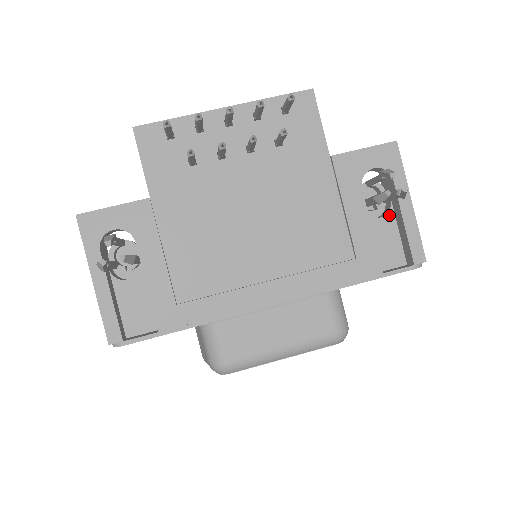
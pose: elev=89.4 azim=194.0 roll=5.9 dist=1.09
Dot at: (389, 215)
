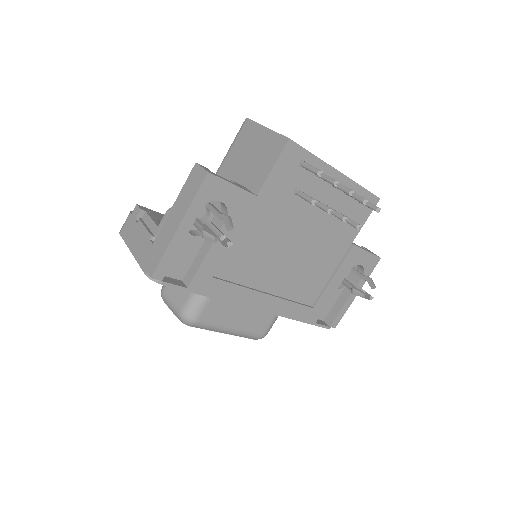
Dot at: (340, 290)
